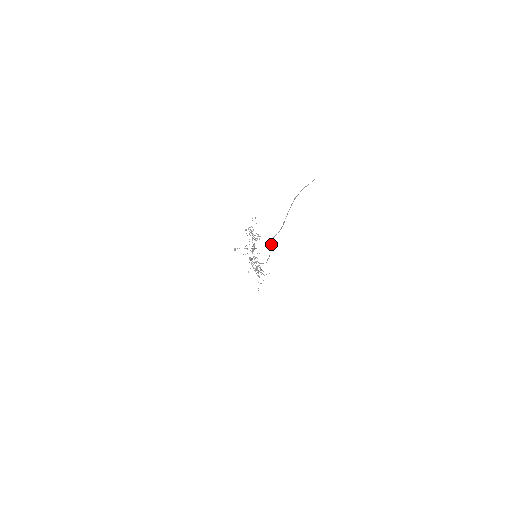
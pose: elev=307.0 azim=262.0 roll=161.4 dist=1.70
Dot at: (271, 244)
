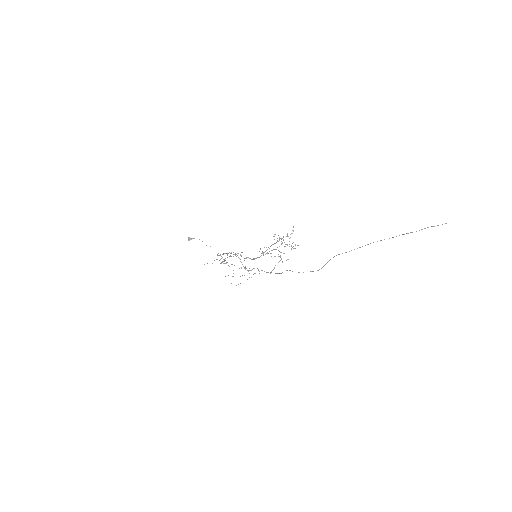
Dot at: occluded
